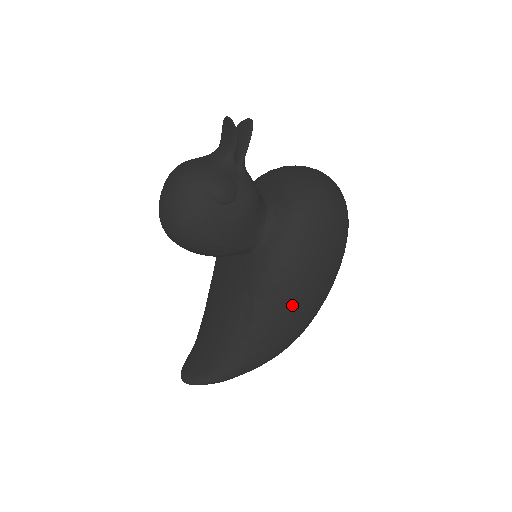
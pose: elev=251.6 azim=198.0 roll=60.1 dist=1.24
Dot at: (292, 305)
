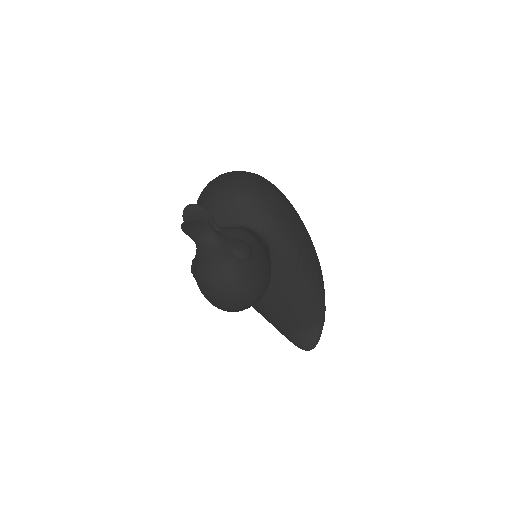
Dot at: (307, 244)
